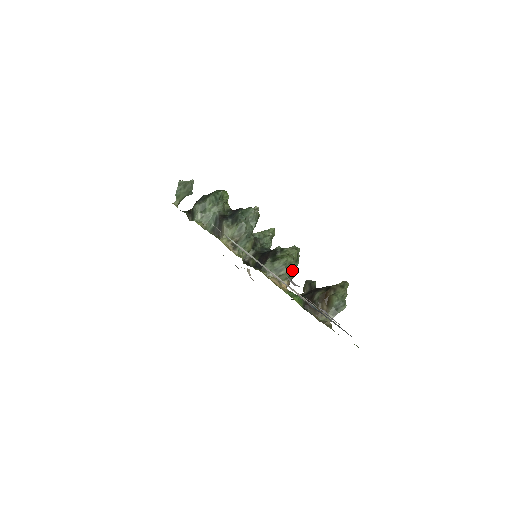
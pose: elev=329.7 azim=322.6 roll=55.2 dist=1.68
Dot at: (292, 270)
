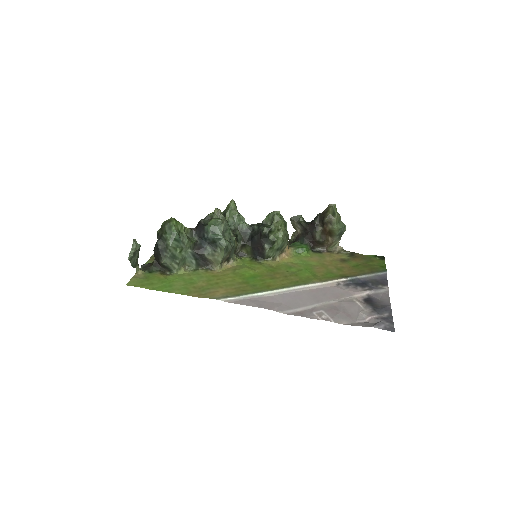
Dot at: (288, 236)
